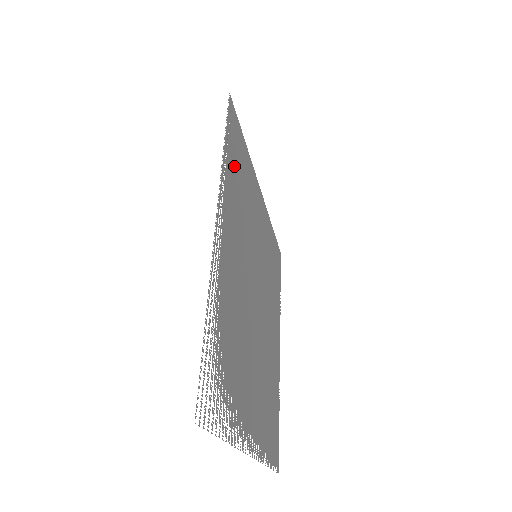
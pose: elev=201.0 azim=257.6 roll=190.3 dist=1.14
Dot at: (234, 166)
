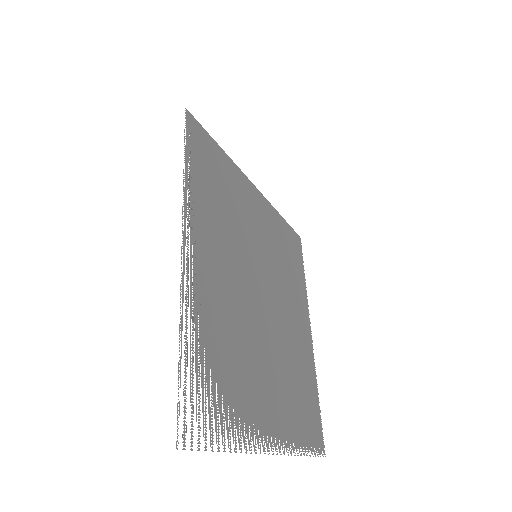
Dot at: (205, 180)
